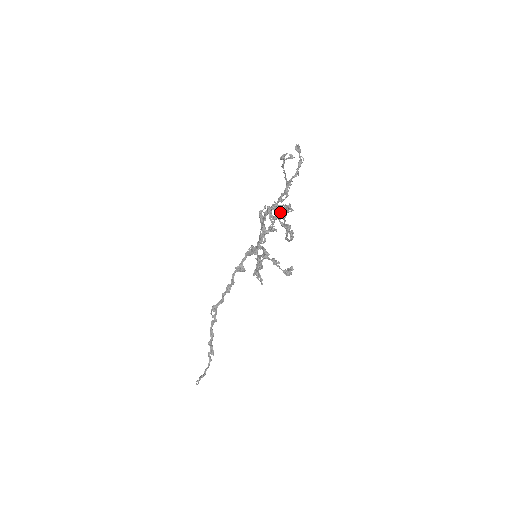
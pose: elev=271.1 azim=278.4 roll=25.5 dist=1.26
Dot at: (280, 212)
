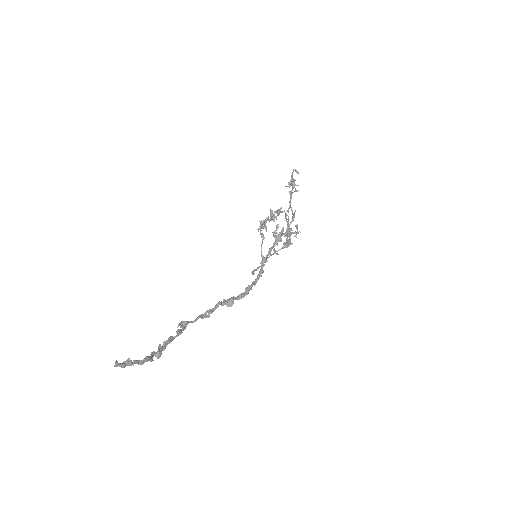
Dot at: (290, 182)
